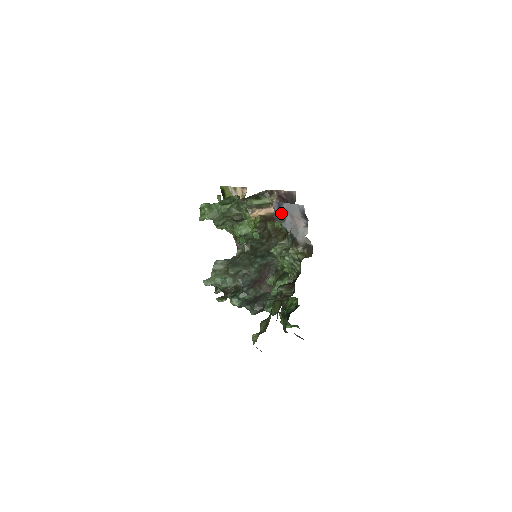
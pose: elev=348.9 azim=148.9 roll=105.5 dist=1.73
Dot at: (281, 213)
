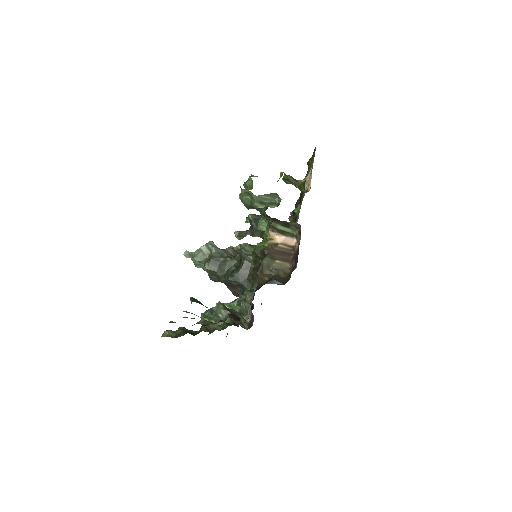
Dot at: occluded
